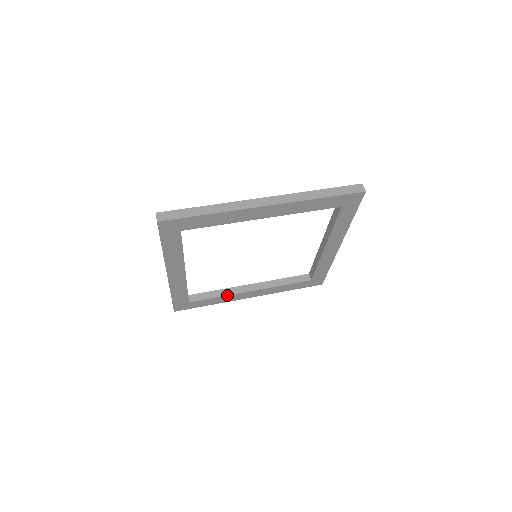
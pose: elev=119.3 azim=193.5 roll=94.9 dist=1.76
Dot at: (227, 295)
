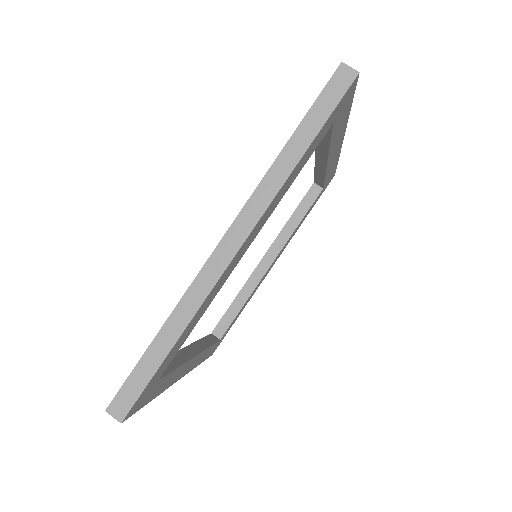
Dot at: (250, 294)
